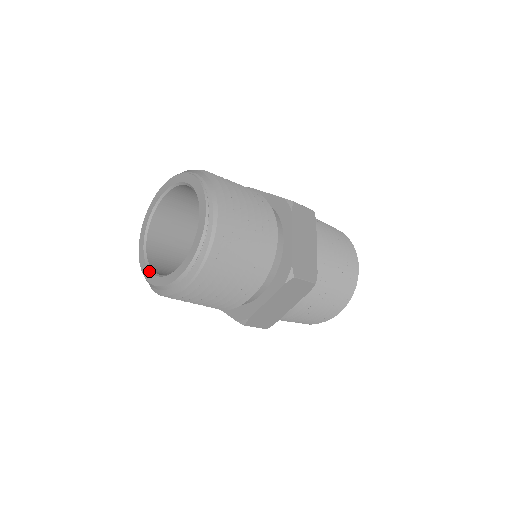
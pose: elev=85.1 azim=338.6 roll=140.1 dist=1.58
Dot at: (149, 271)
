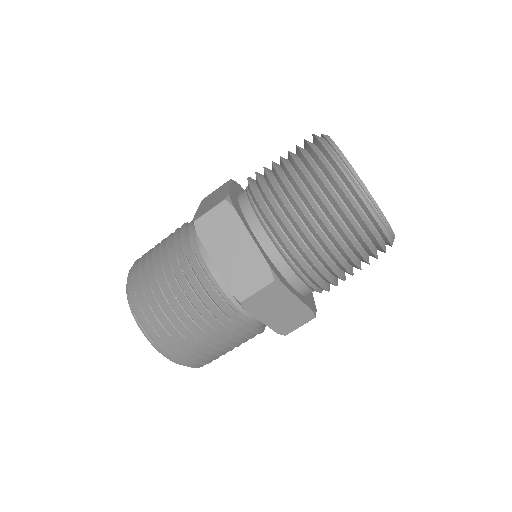
Dot at: occluded
